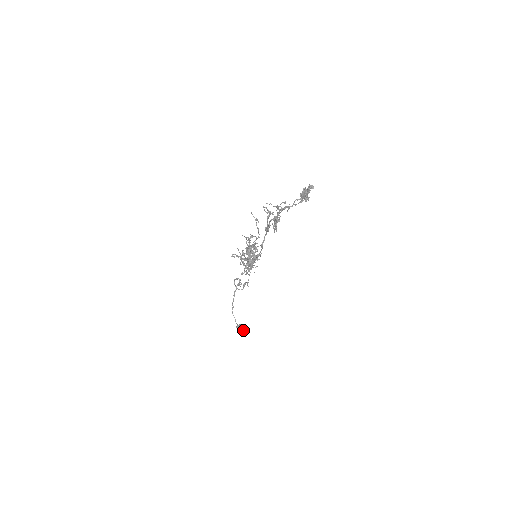
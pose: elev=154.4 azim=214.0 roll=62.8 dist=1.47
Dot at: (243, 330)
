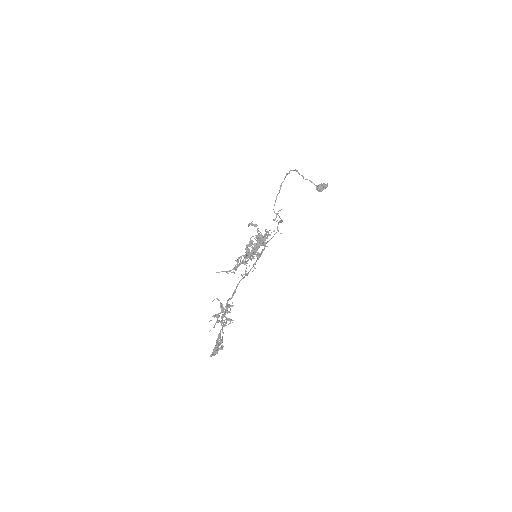
Dot at: occluded
